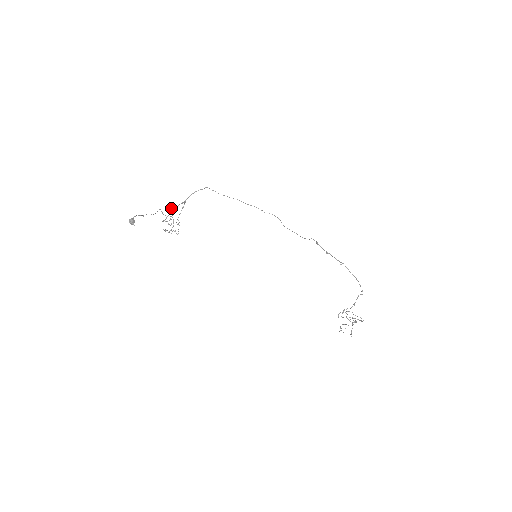
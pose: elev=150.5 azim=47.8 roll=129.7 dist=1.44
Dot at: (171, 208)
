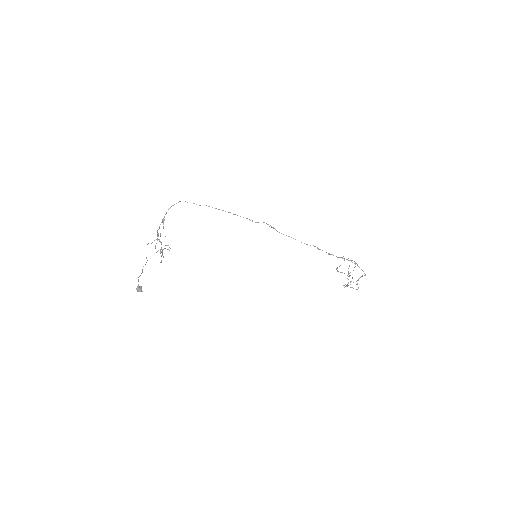
Dot at: occluded
